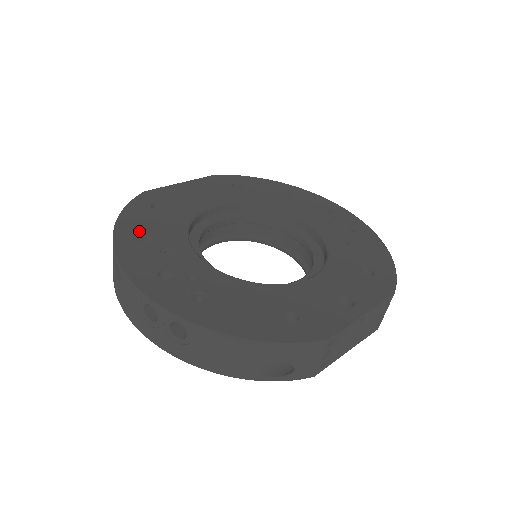
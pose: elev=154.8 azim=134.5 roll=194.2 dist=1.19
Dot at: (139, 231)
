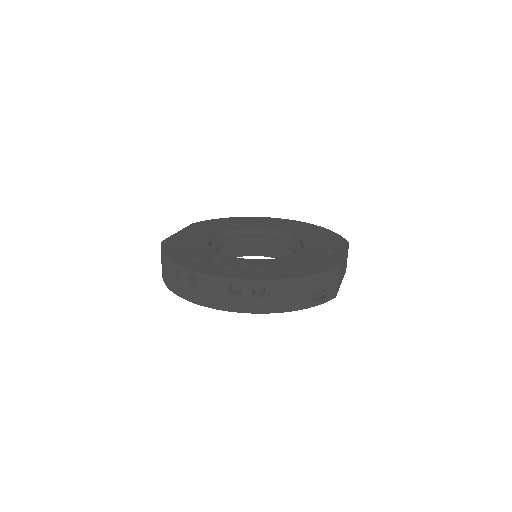
Dot at: (187, 257)
